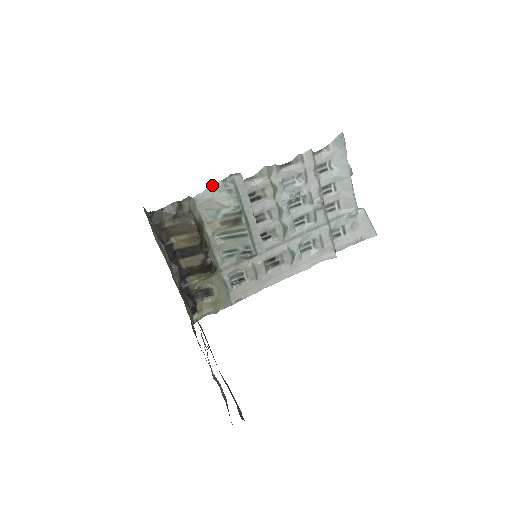
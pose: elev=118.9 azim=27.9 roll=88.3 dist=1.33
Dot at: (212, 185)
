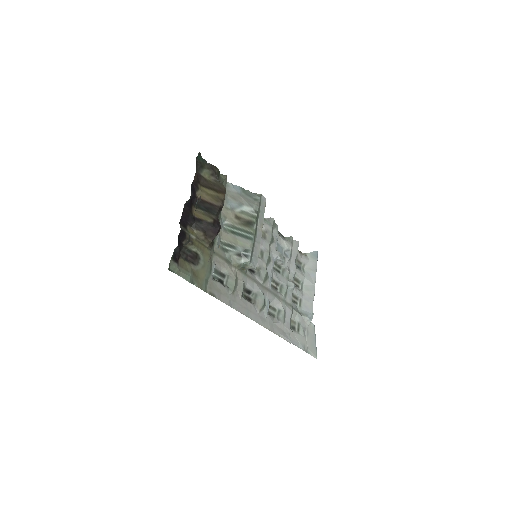
Dot at: (243, 188)
